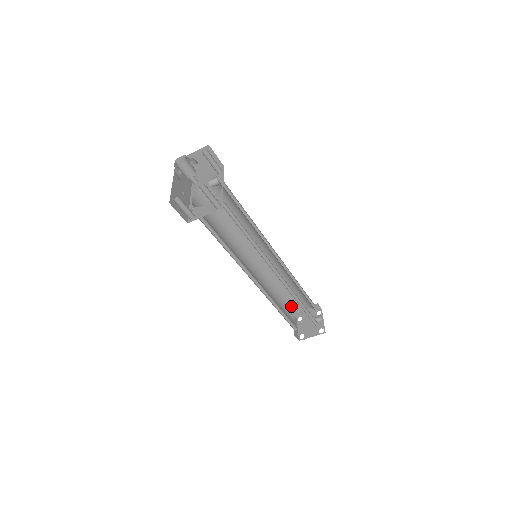
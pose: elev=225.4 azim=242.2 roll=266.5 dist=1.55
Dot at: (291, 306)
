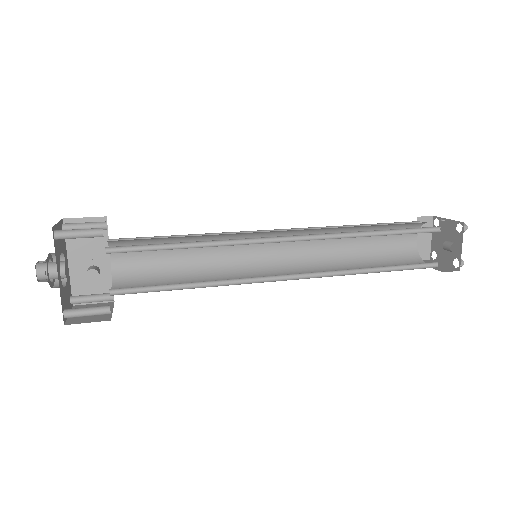
Dot at: (400, 226)
